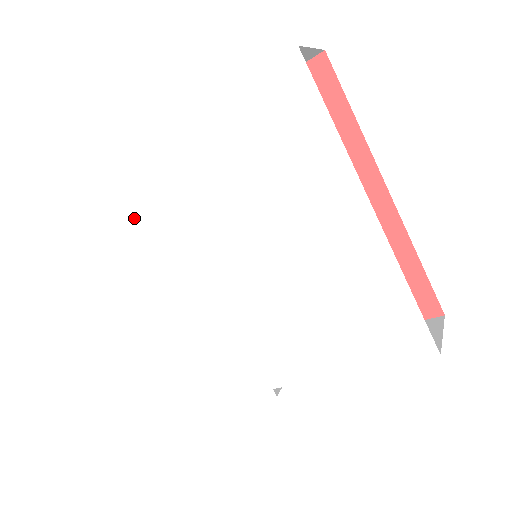
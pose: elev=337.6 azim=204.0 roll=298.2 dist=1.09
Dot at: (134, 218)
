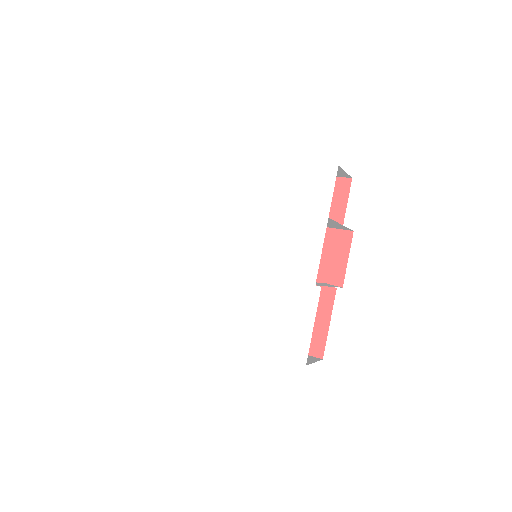
Dot at: (184, 291)
